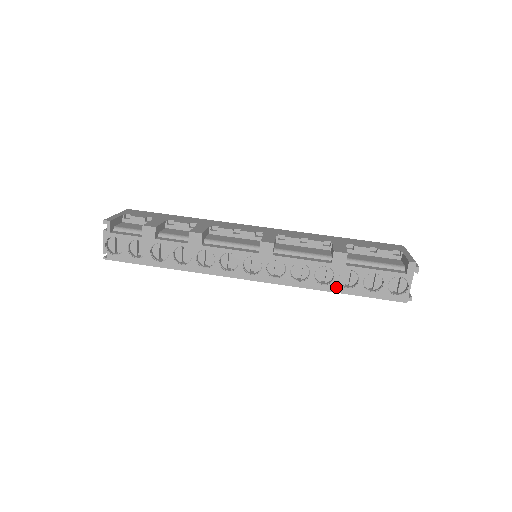
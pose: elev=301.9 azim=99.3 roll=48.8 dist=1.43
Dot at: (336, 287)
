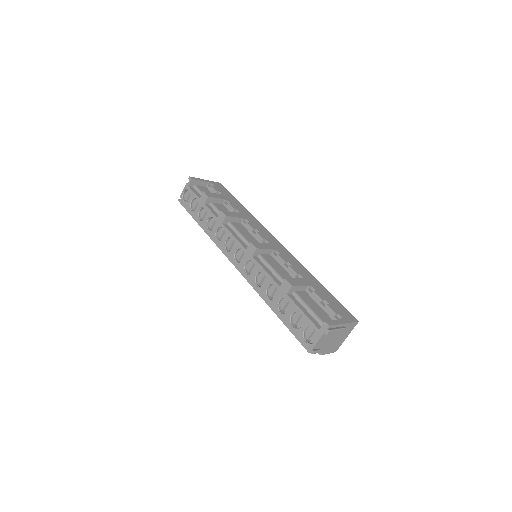
Dot at: (274, 306)
